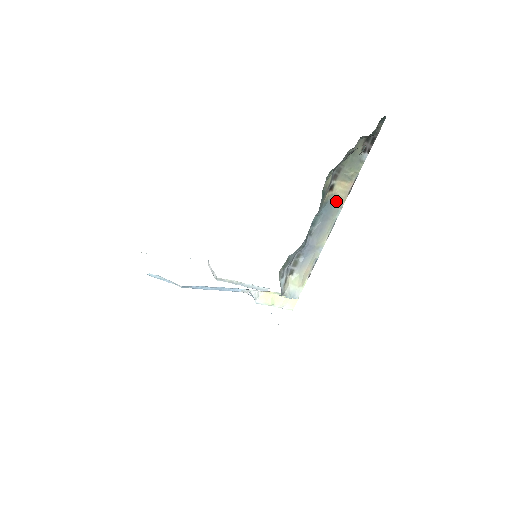
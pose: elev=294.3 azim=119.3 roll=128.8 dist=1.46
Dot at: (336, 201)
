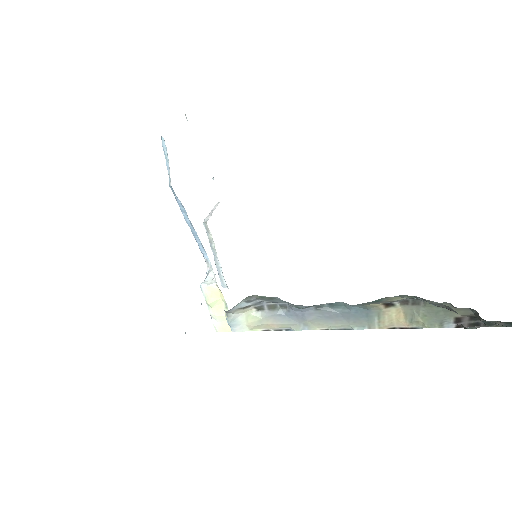
Dot at: (375, 318)
